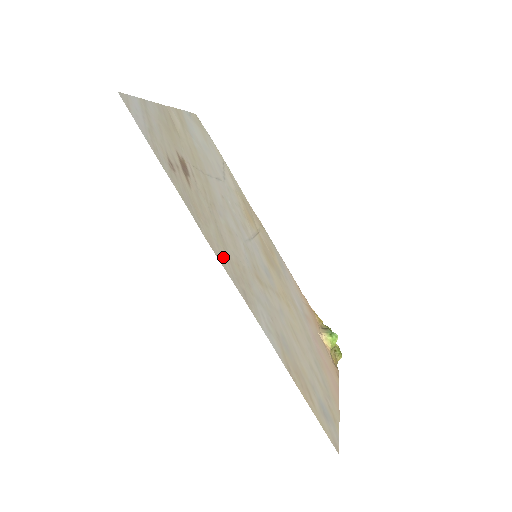
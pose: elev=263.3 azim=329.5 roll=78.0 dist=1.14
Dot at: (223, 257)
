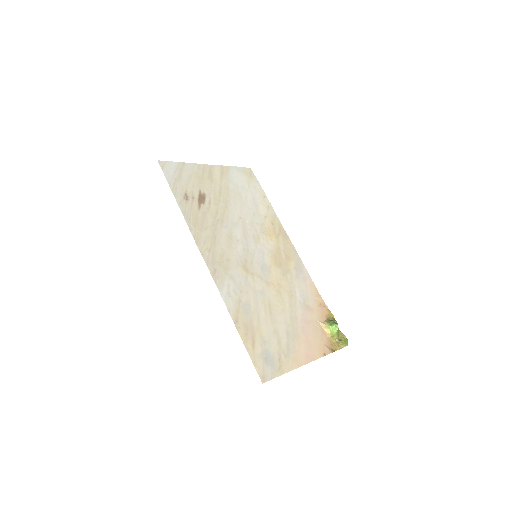
Dot at: (206, 249)
